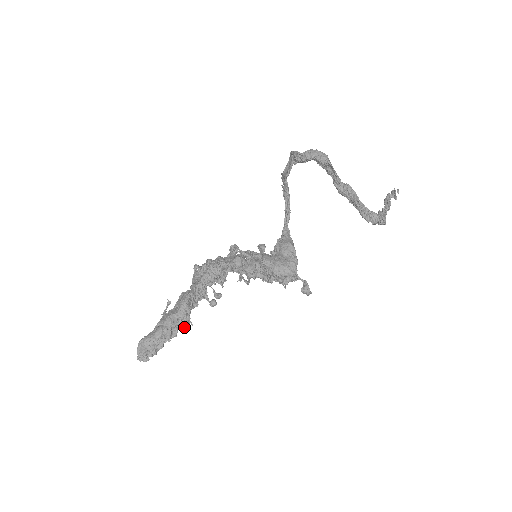
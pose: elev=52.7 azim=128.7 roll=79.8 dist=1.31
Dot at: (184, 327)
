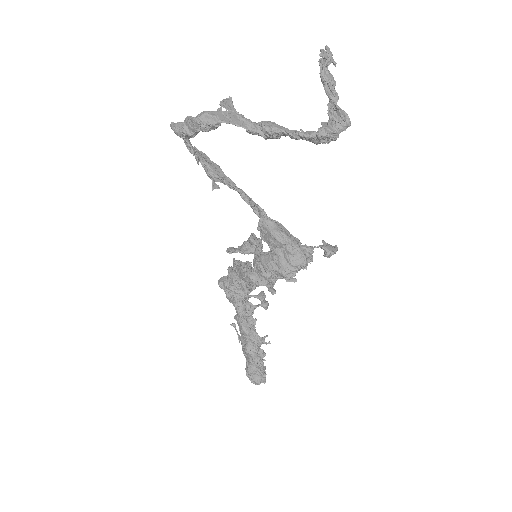
Dot at: occluded
